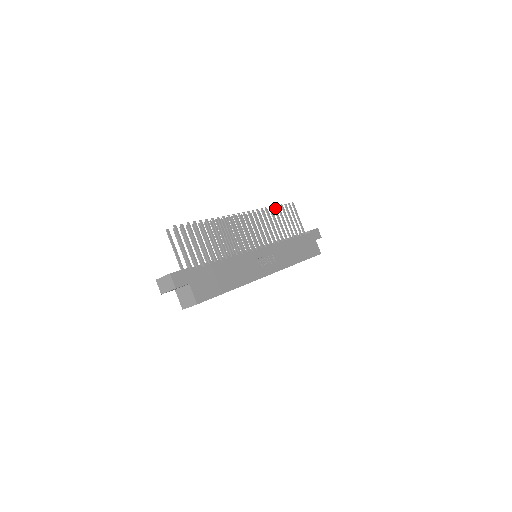
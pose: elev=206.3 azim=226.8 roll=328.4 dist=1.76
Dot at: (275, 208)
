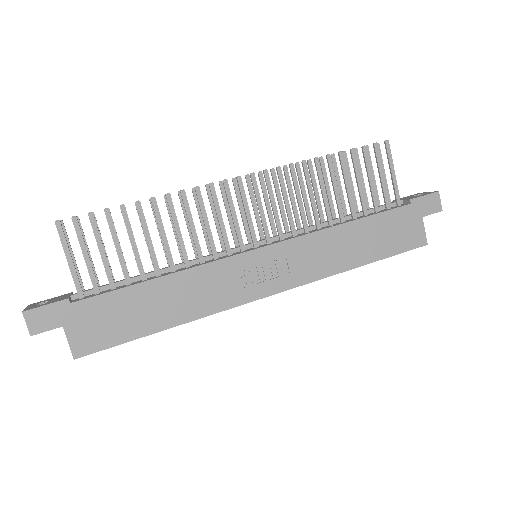
Dot at: (330, 158)
